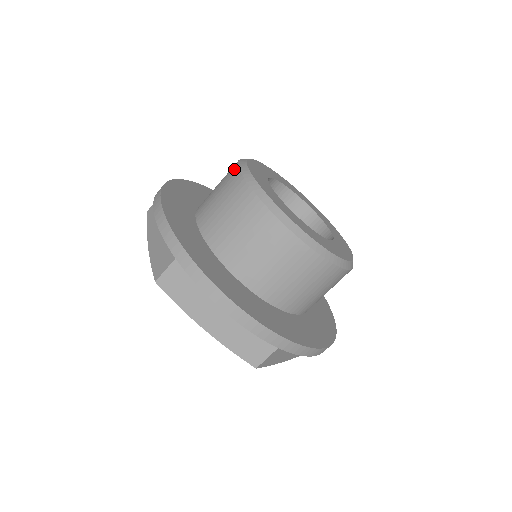
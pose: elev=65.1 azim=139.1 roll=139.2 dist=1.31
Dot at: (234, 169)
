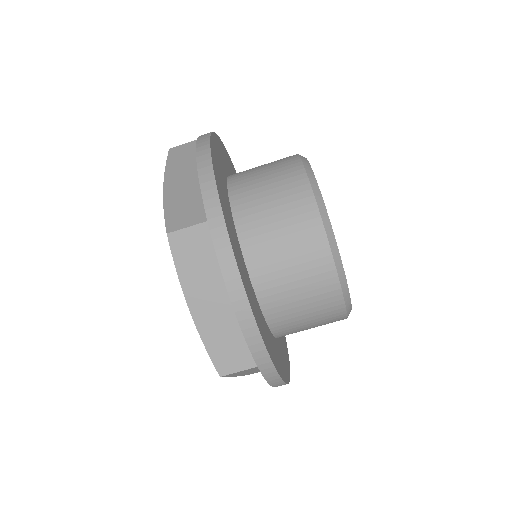
Dot at: (295, 161)
